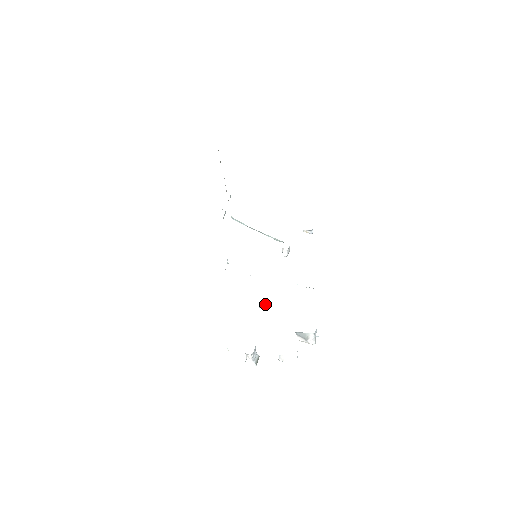
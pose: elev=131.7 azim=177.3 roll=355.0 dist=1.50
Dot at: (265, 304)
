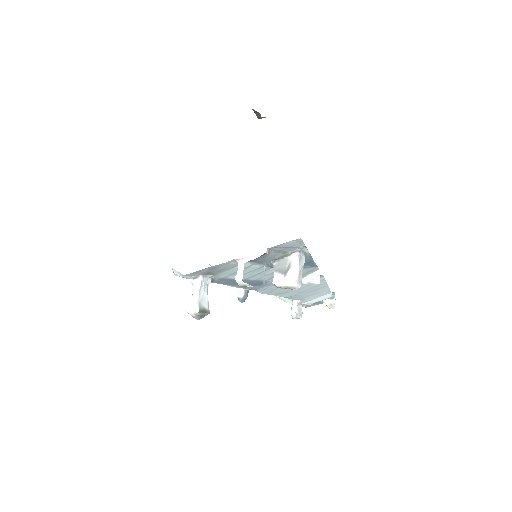
Dot at: (246, 293)
